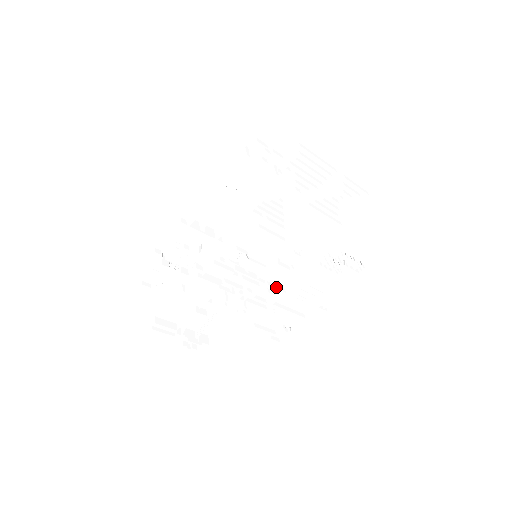
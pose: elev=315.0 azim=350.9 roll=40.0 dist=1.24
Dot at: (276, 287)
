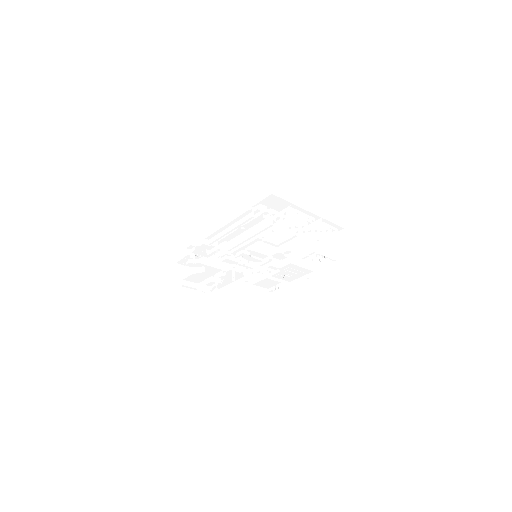
Dot at: (269, 270)
